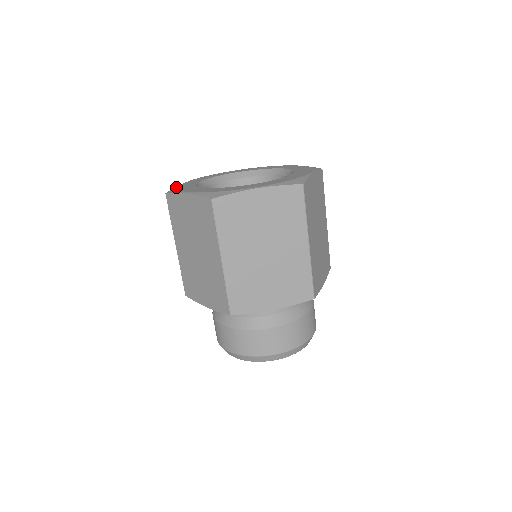
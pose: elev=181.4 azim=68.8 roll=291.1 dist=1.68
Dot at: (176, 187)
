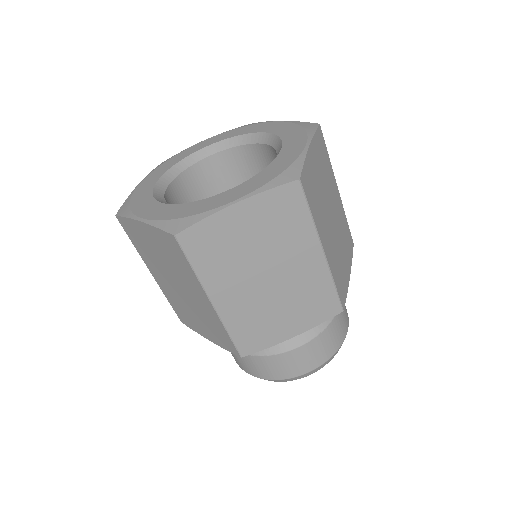
Dot at: (175, 155)
